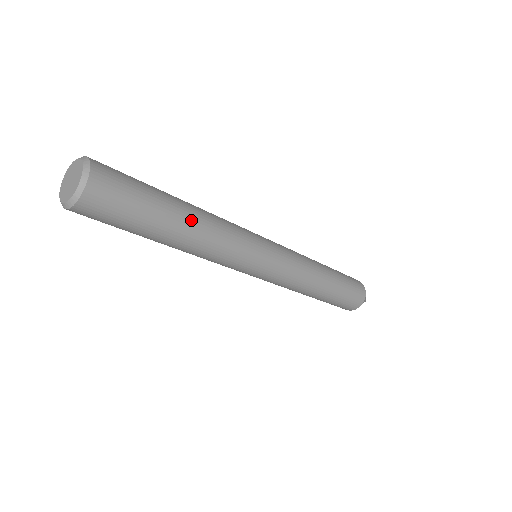
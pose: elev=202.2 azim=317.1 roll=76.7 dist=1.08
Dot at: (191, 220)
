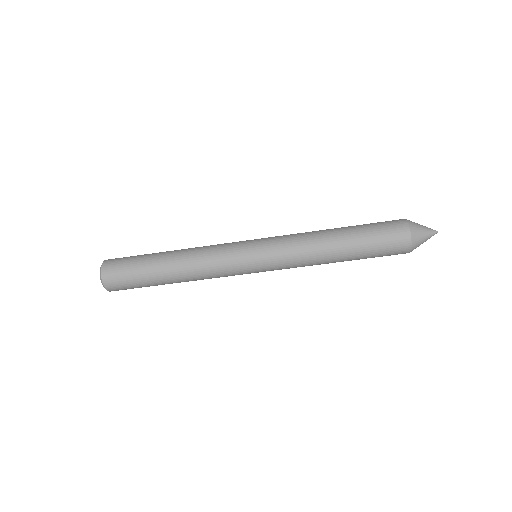
Dot at: (173, 252)
